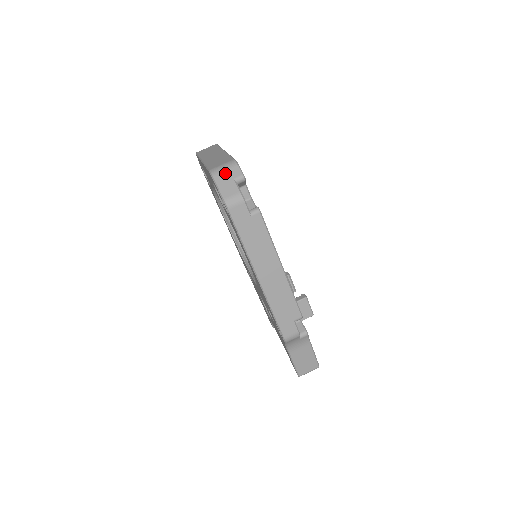
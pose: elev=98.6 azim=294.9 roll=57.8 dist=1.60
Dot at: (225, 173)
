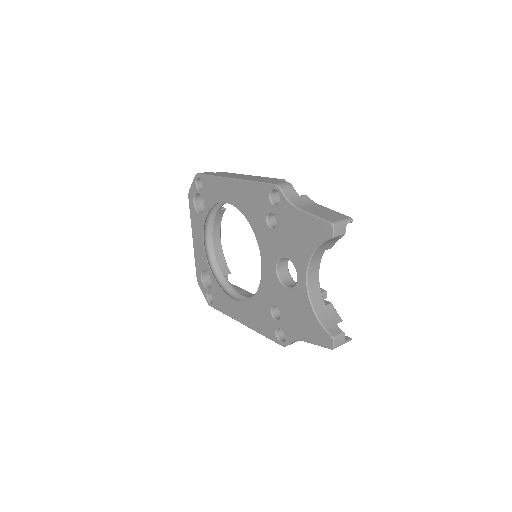
Dot at: occluded
